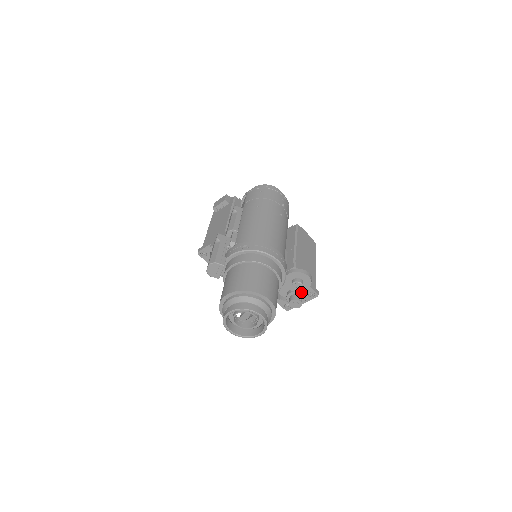
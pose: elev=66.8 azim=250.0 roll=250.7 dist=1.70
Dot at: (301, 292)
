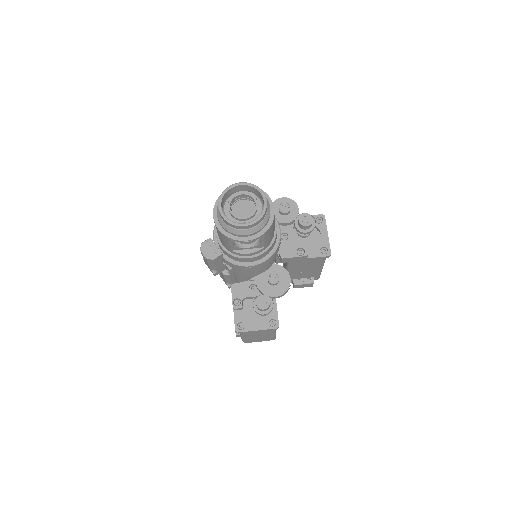
Dot at: occluded
